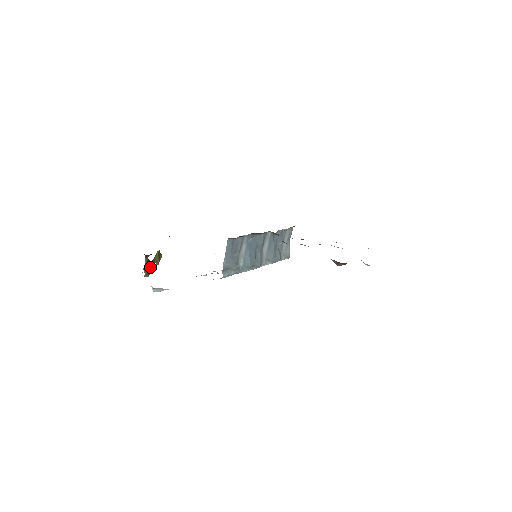
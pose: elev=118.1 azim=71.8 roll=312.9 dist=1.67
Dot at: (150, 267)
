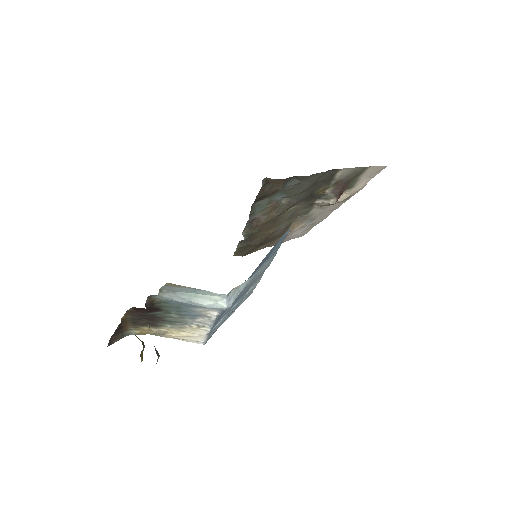
Dot at: occluded
